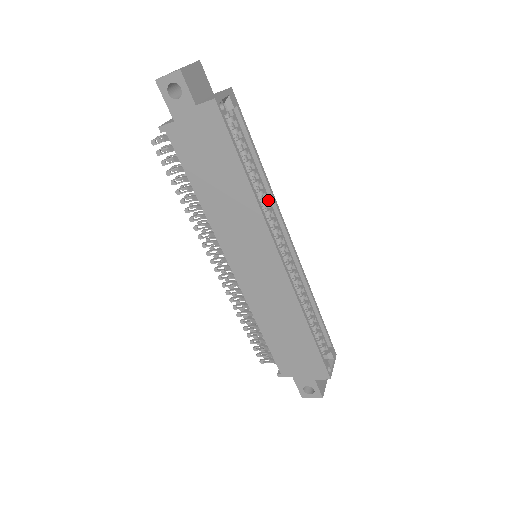
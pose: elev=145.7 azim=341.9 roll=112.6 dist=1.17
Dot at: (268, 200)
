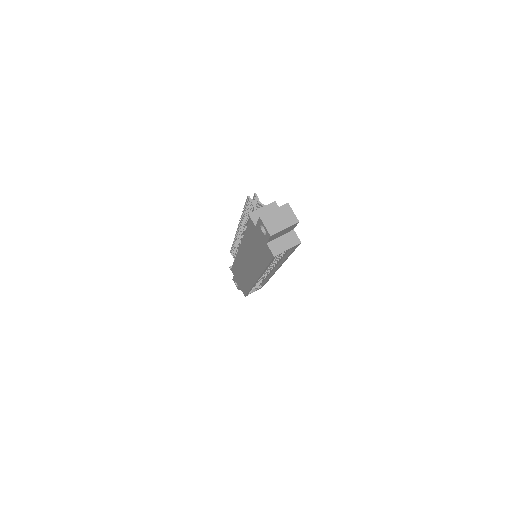
Dot at: (278, 262)
